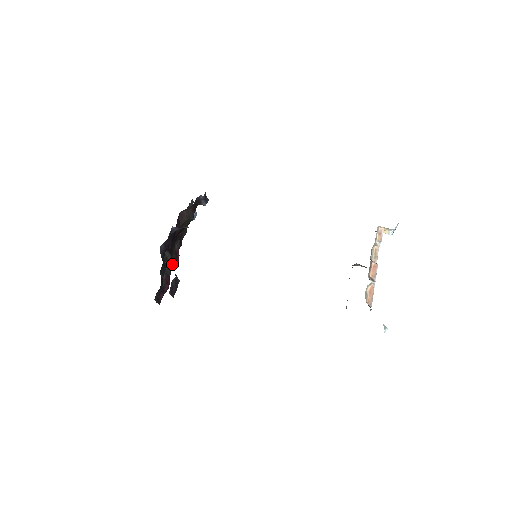
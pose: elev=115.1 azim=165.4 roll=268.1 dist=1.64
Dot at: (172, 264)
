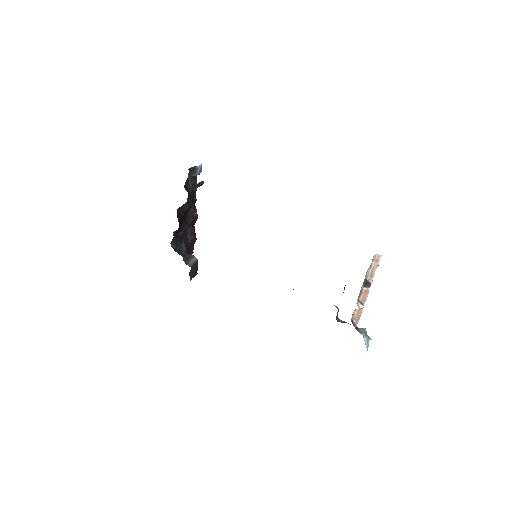
Dot at: (192, 224)
